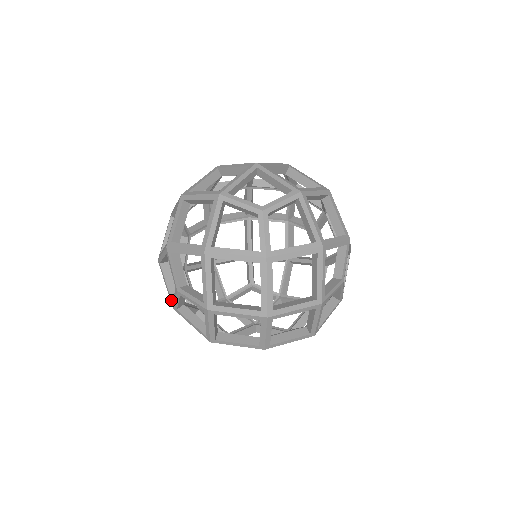
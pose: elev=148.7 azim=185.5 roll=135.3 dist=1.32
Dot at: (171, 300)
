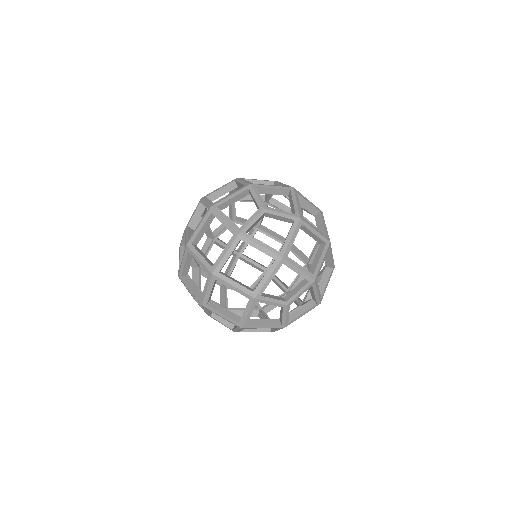
Dot at: (237, 226)
